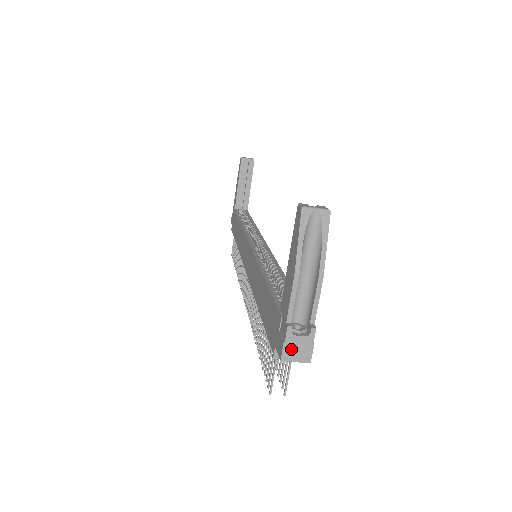
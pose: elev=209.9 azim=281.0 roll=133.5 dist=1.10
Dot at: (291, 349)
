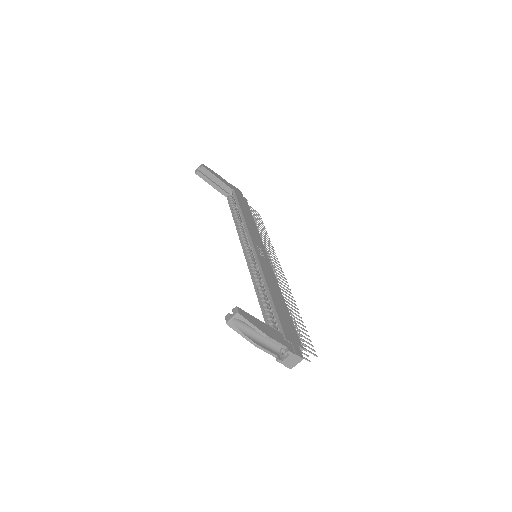
Dot at: (289, 364)
